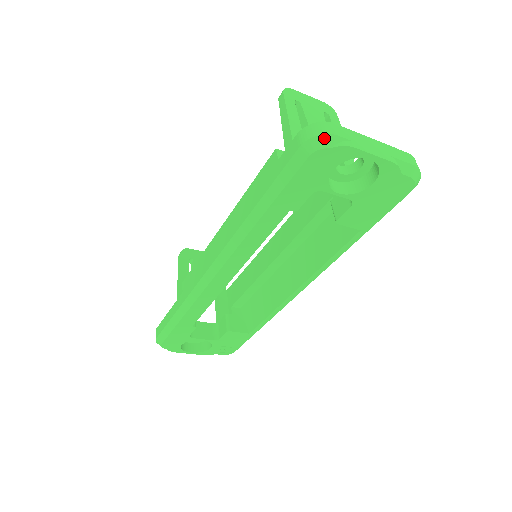
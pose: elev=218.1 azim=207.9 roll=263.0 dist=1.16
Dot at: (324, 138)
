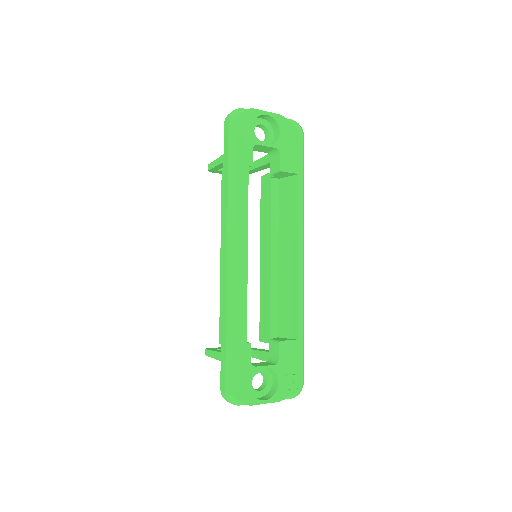
Dot at: (237, 110)
